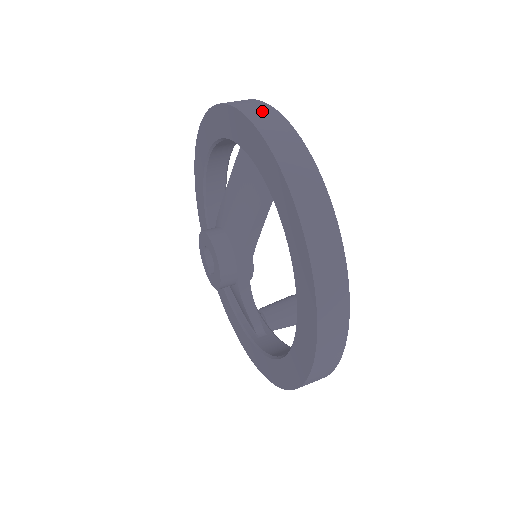
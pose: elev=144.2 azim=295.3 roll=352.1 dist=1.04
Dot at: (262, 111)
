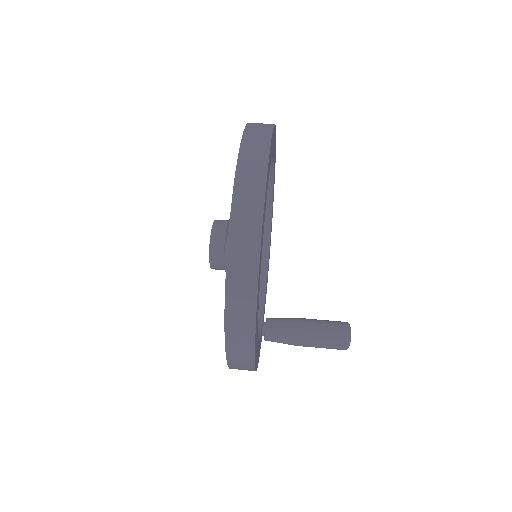
Dot at: (261, 126)
